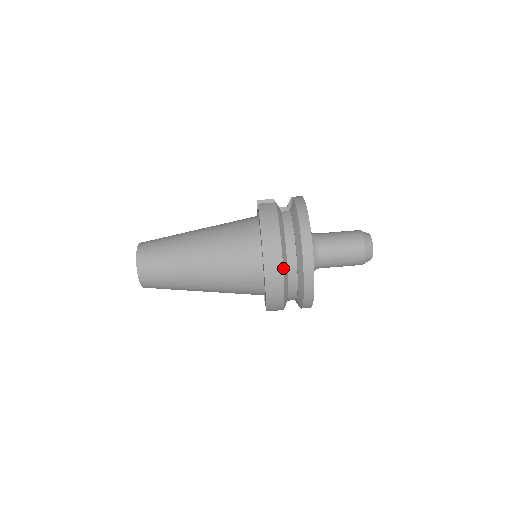
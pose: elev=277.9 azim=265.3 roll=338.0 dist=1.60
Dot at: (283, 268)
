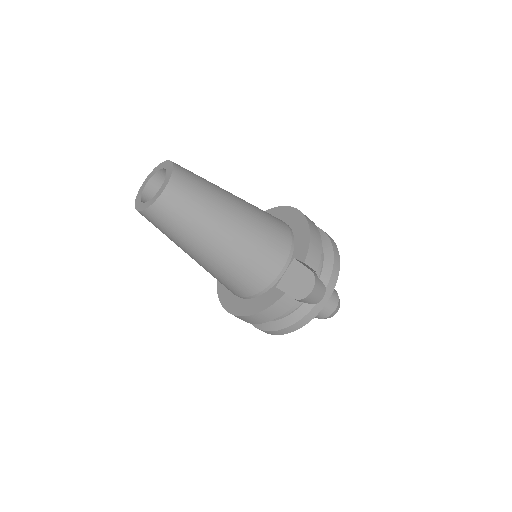
Dot at: occluded
